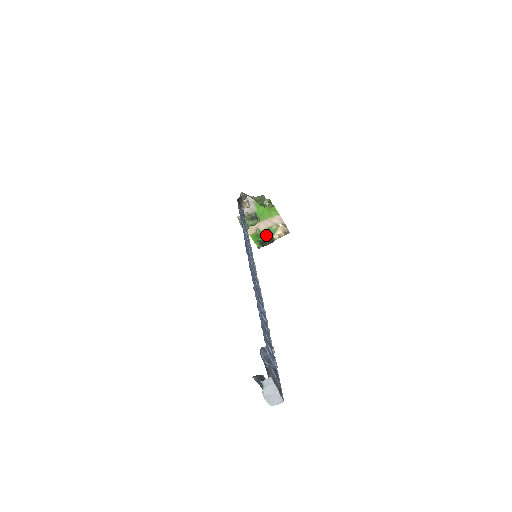
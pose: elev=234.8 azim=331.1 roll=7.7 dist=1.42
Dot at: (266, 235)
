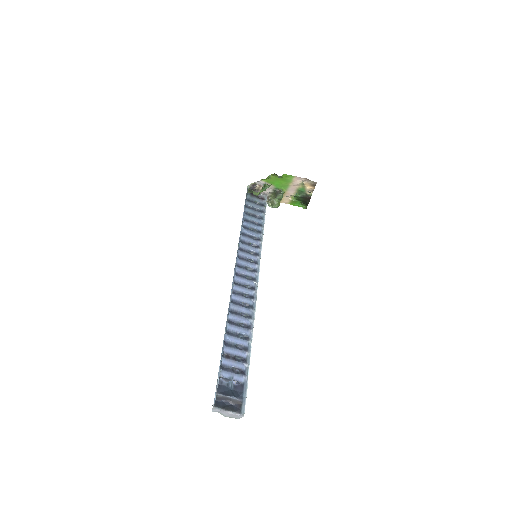
Dot at: (300, 197)
